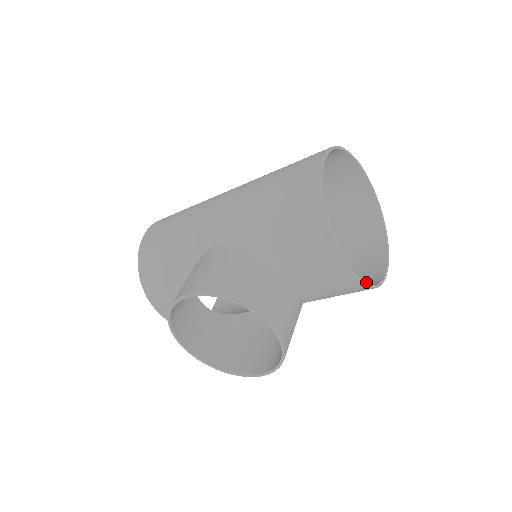
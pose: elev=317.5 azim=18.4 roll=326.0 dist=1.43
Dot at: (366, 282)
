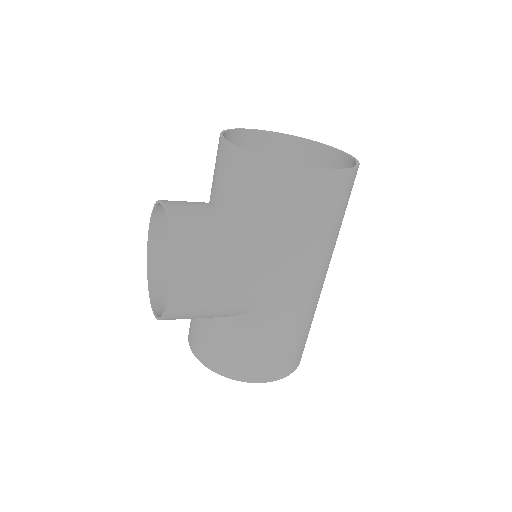
Dot at: (293, 184)
